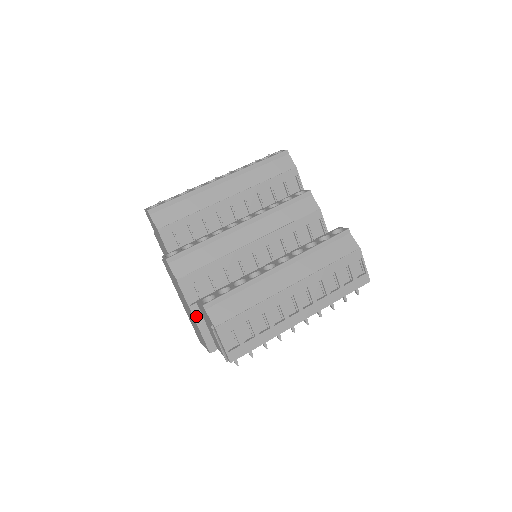
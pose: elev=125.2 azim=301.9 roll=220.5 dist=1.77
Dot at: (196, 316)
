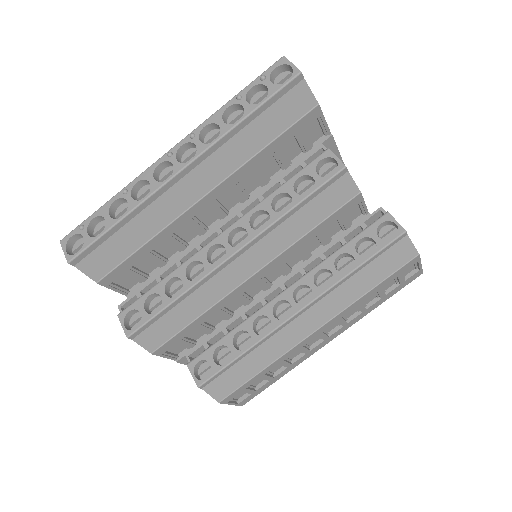
Dot at: (187, 362)
